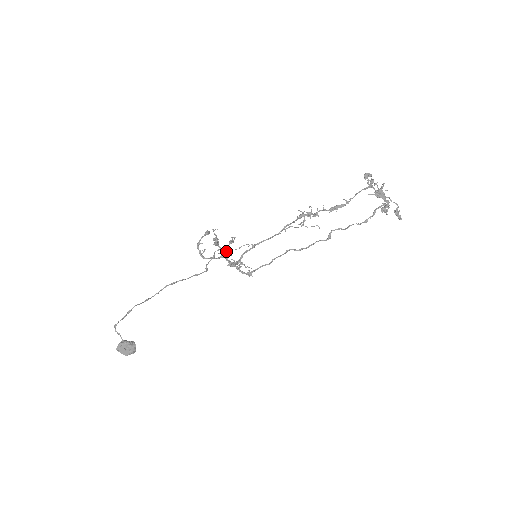
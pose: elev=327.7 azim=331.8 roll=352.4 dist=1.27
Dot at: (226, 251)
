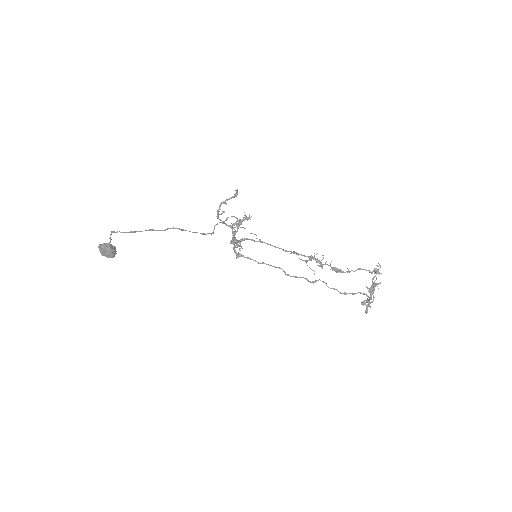
Dot at: occluded
